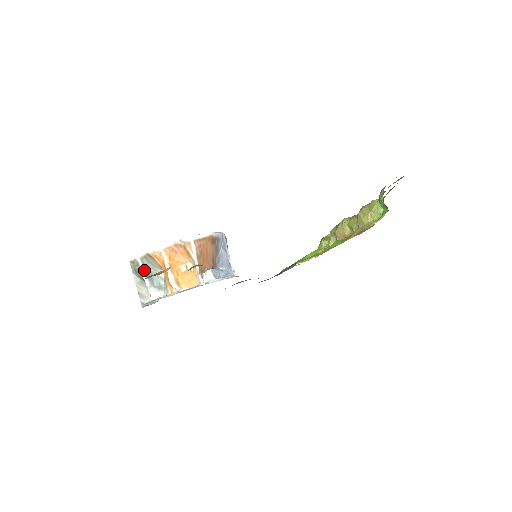
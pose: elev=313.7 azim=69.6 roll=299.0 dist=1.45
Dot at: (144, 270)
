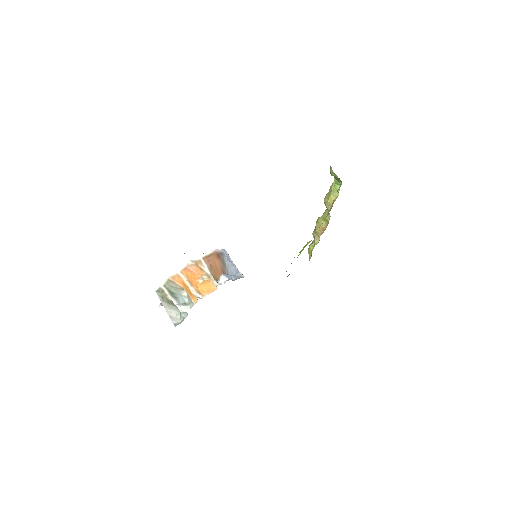
Dot at: (169, 293)
